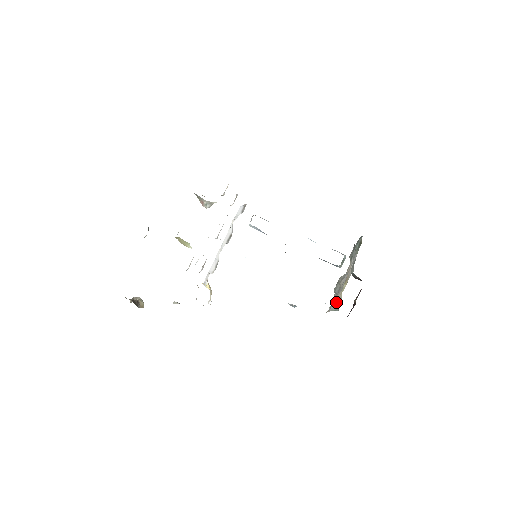
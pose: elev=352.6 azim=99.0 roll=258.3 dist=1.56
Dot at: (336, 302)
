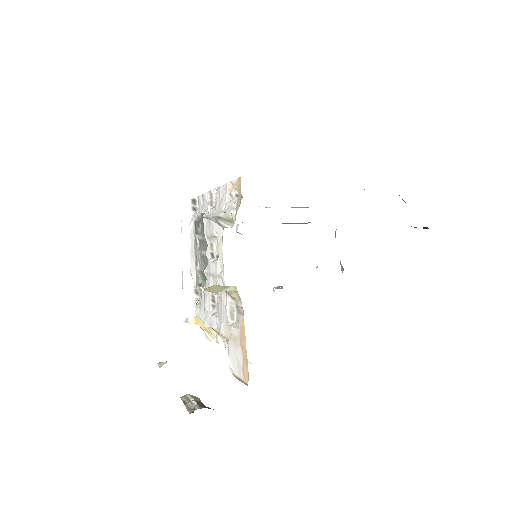
Dot at: (340, 261)
